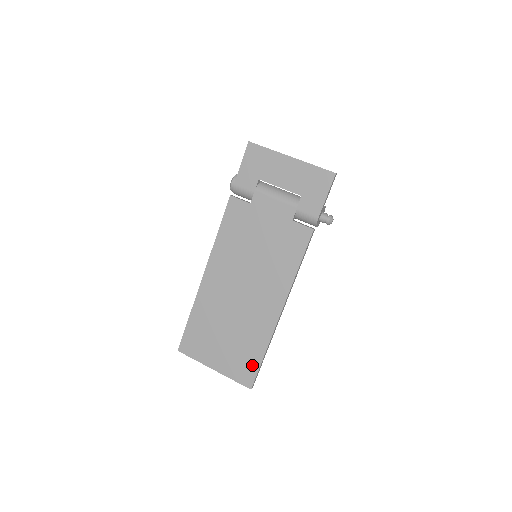
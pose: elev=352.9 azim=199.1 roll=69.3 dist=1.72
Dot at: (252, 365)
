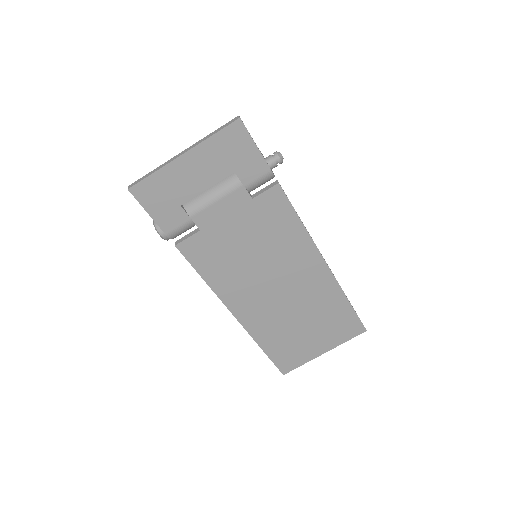
Dot at: (349, 319)
